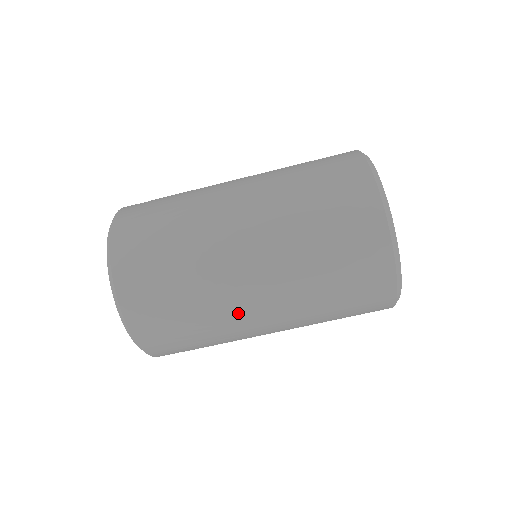
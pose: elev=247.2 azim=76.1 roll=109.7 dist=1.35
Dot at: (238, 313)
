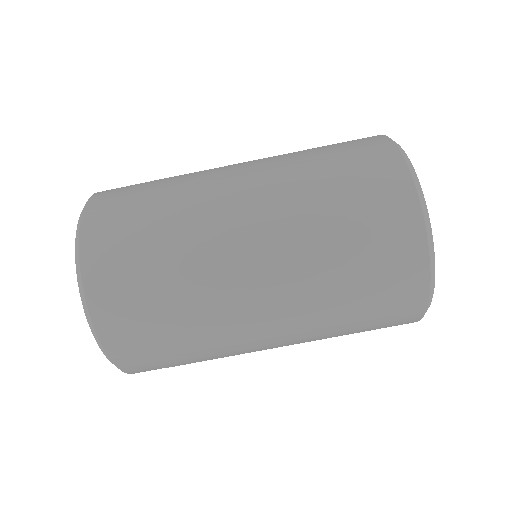
Dot at: (237, 327)
